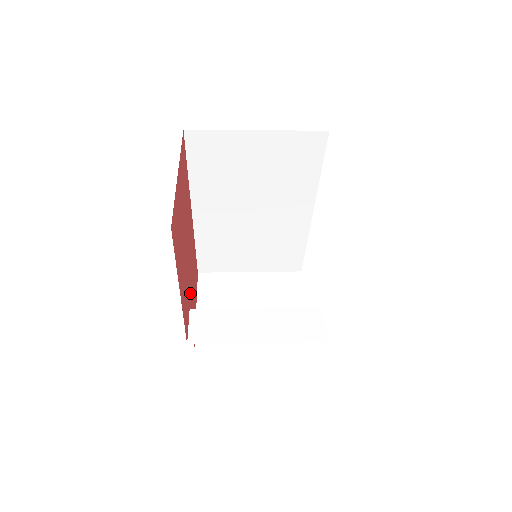
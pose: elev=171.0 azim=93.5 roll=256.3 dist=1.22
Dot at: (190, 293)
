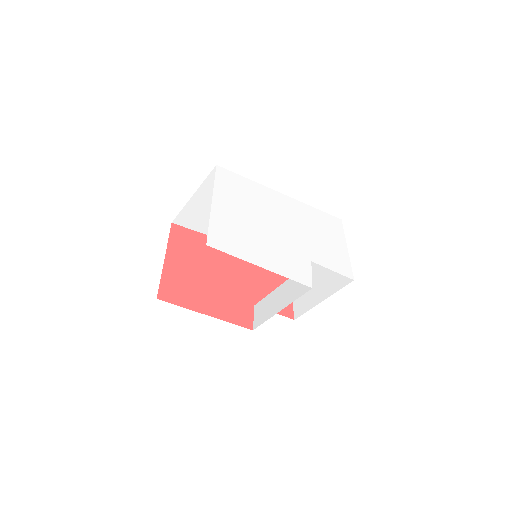
Dot at: (253, 295)
